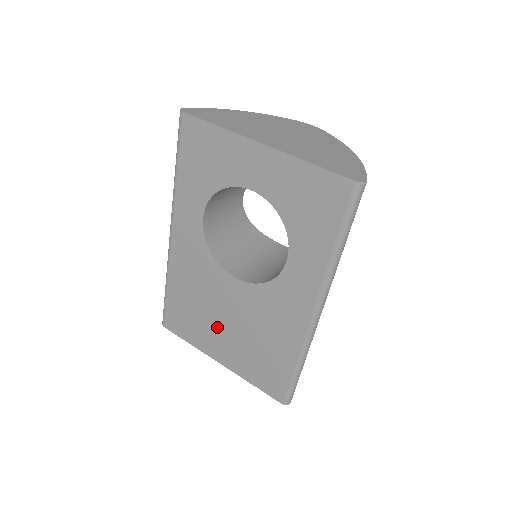
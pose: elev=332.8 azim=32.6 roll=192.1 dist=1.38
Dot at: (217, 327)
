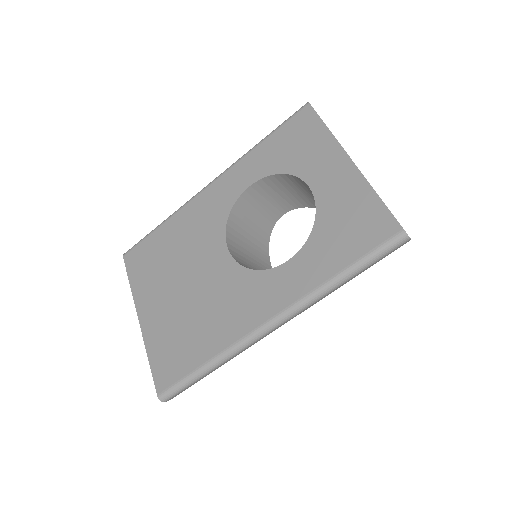
Dot at: (170, 284)
